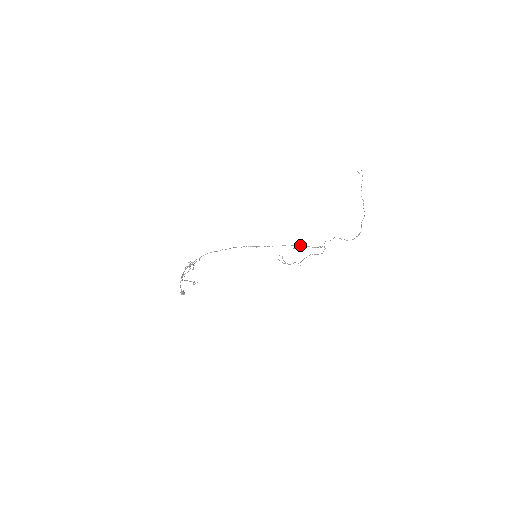
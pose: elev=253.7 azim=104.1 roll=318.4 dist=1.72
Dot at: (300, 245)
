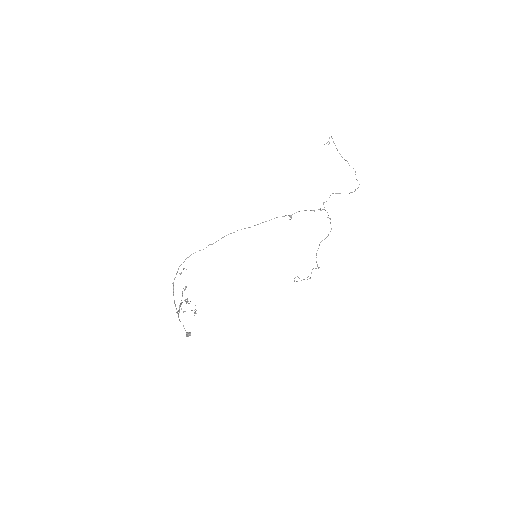
Dot at: occluded
